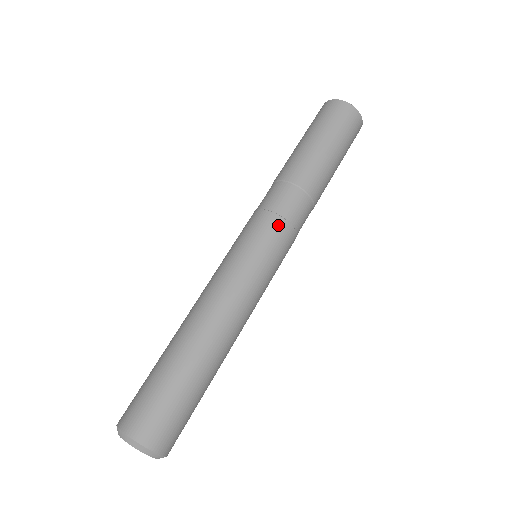
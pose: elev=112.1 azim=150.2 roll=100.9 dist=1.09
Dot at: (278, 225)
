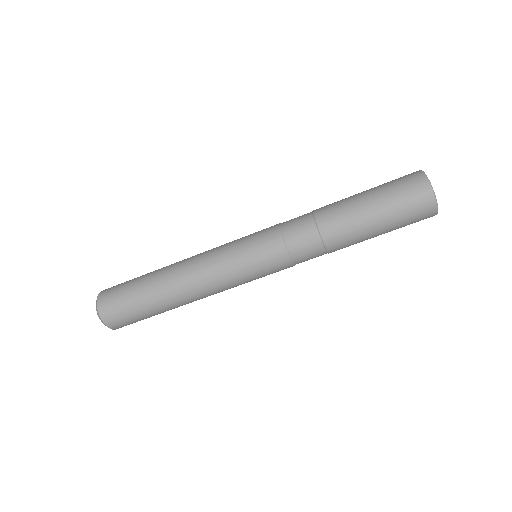
Dot at: (277, 246)
